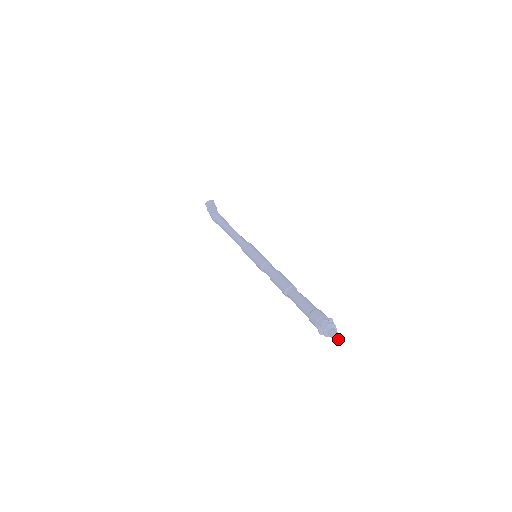
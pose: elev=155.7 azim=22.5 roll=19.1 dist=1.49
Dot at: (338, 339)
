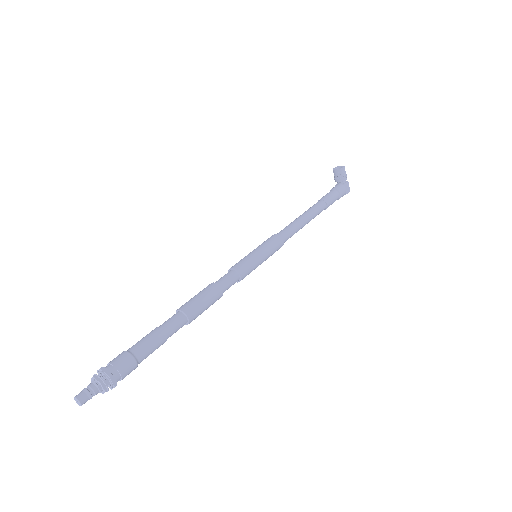
Dot at: (77, 400)
